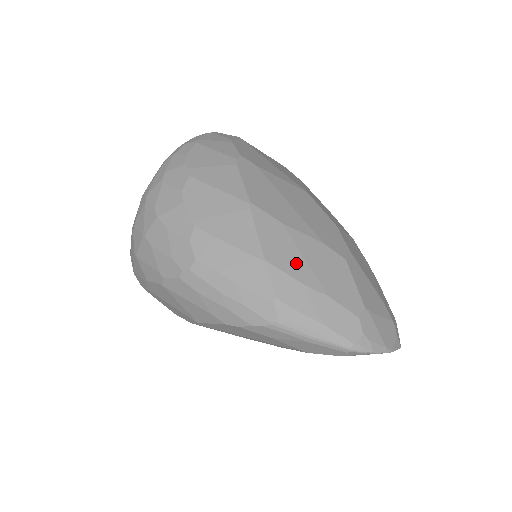
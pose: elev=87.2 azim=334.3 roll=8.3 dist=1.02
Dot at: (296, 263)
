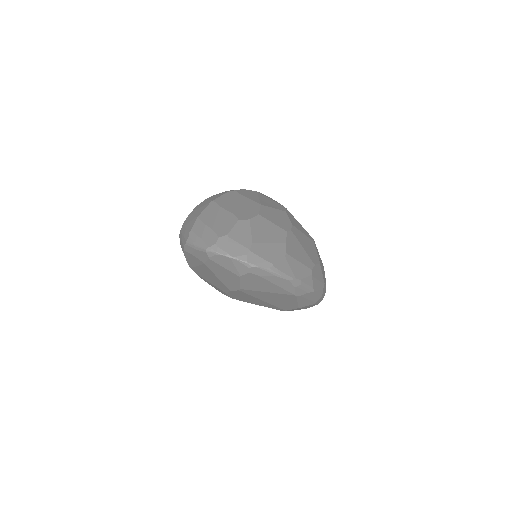
Dot at: (210, 218)
